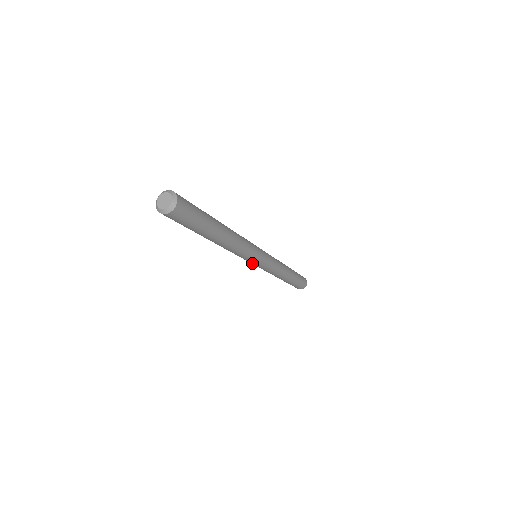
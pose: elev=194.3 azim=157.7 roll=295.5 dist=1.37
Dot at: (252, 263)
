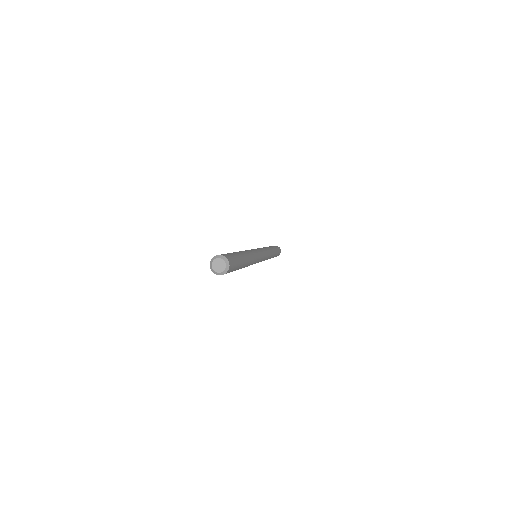
Dot at: occluded
